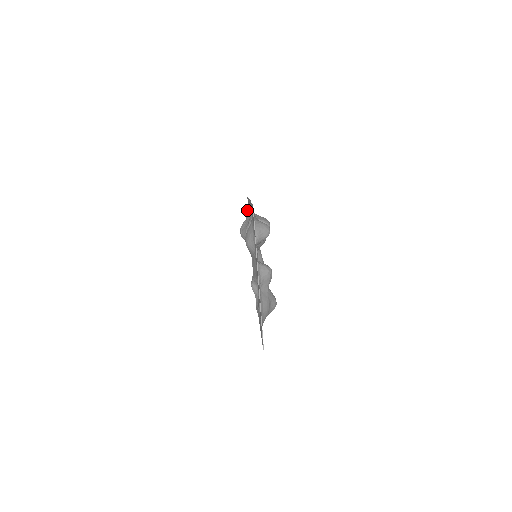
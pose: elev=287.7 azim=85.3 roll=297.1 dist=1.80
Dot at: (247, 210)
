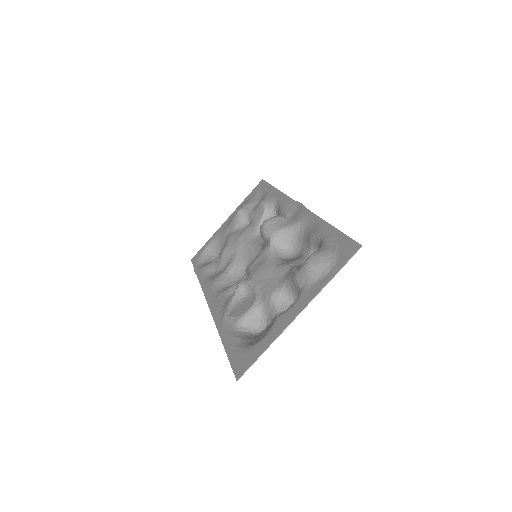
Dot at: (266, 198)
